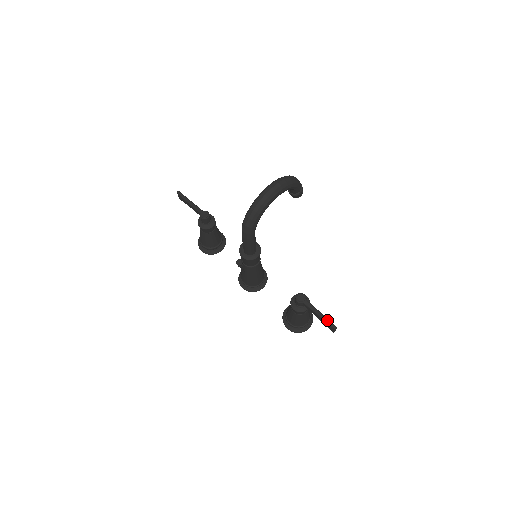
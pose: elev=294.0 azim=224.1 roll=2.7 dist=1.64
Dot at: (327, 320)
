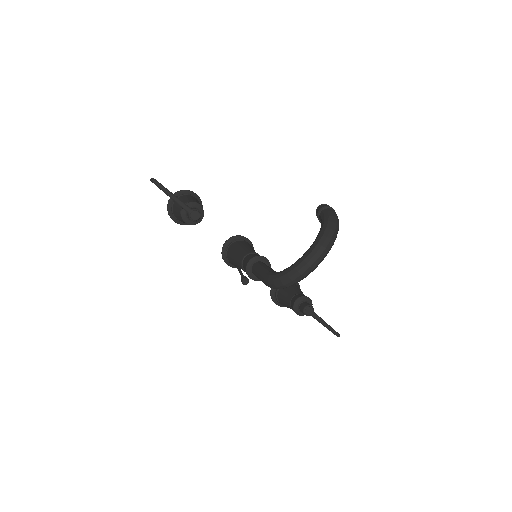
Dot at: (332, 330)
